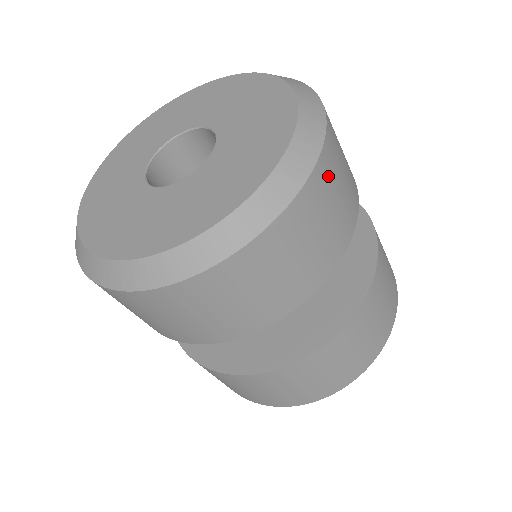
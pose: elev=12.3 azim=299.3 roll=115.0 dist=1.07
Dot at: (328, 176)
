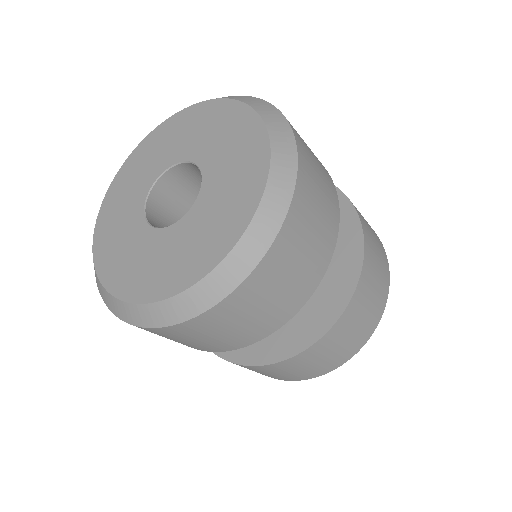
Dot at: (303, 212)
